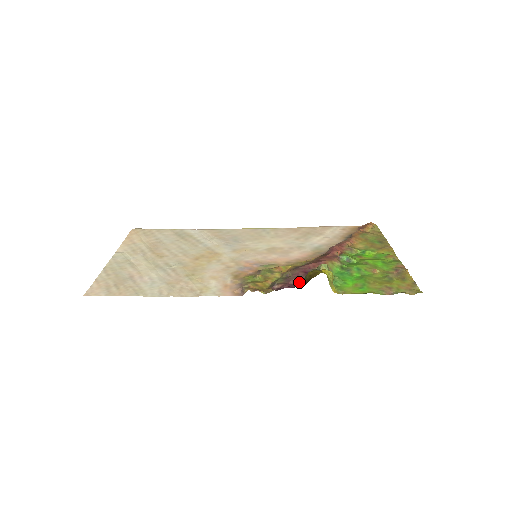
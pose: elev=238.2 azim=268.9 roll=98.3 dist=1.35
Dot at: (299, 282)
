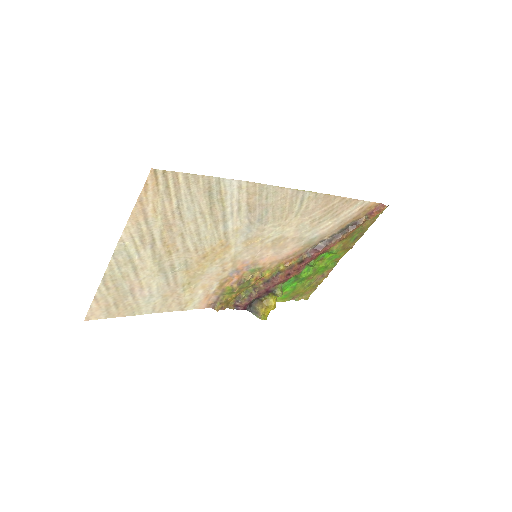
Dot at: (255, 298)
